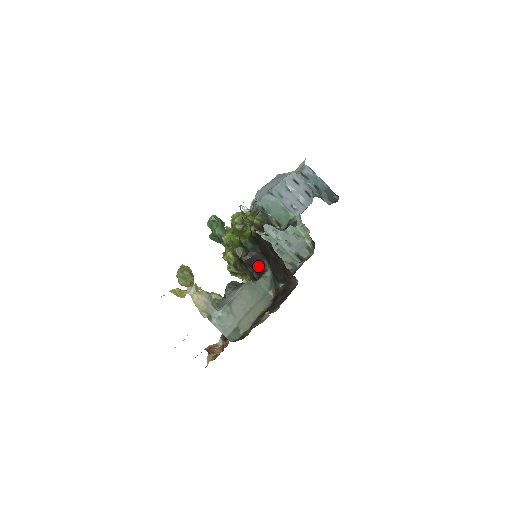
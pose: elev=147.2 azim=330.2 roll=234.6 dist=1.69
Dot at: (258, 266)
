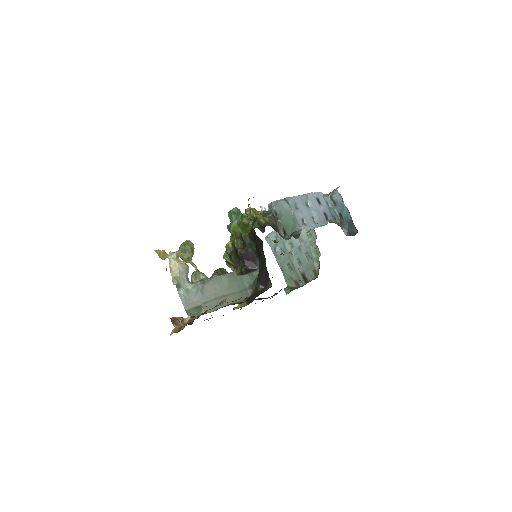
Dot at: (250, 263)
